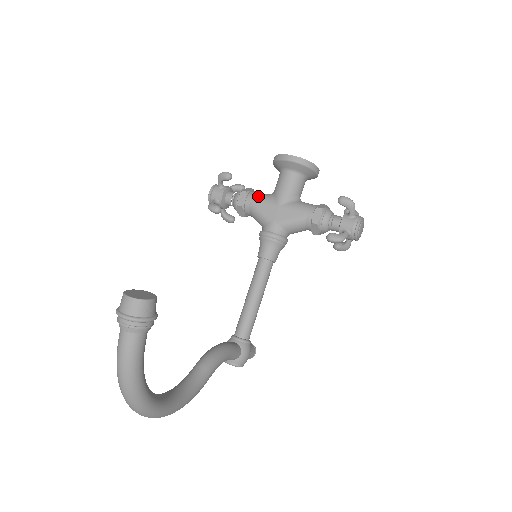
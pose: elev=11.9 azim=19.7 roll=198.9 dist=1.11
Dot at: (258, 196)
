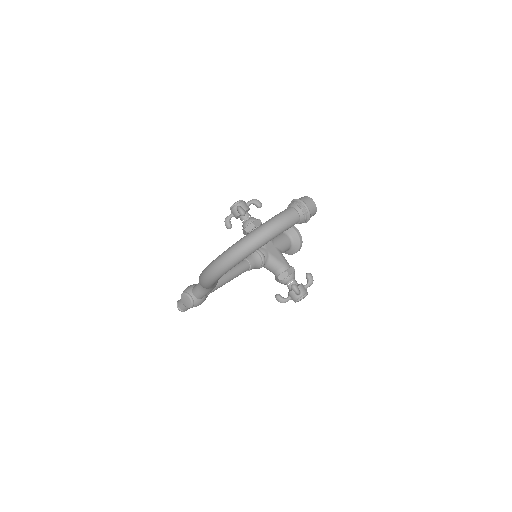
Dot at: occluded
